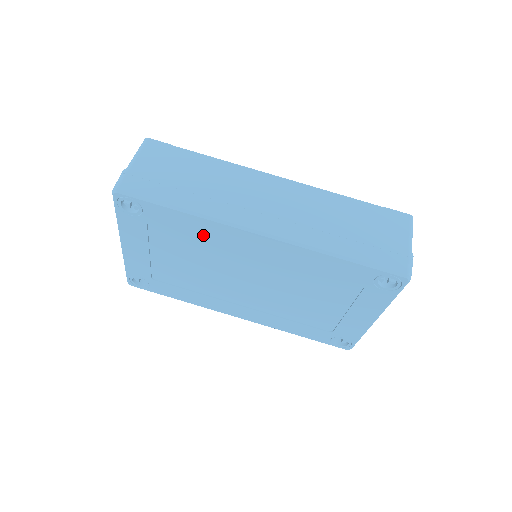
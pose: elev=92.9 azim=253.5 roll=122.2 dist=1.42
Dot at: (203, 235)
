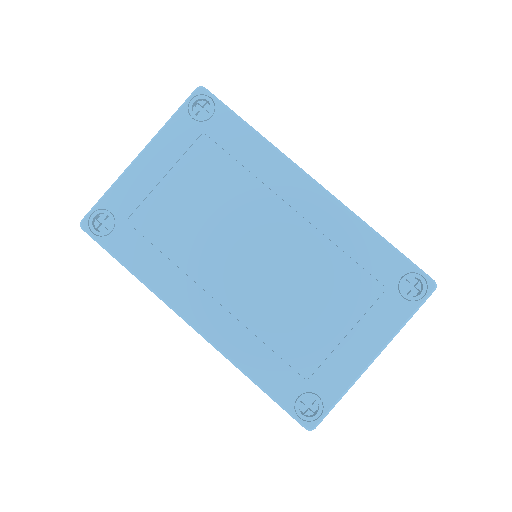
Dot at: (253, 167)
